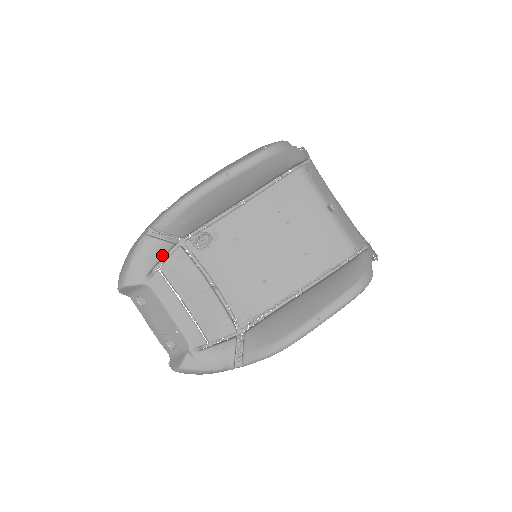
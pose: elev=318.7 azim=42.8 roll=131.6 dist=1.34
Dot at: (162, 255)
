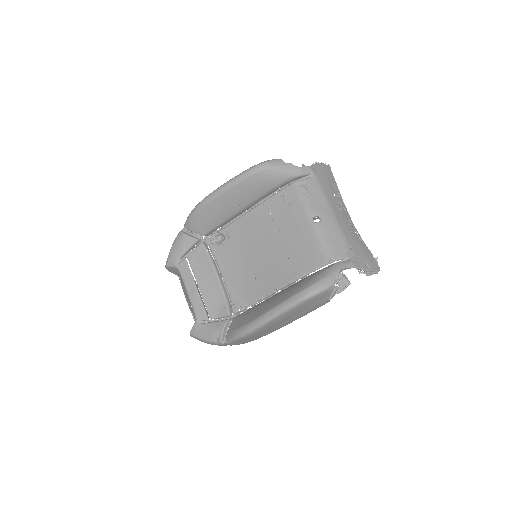
Dot at: (189, 247)
